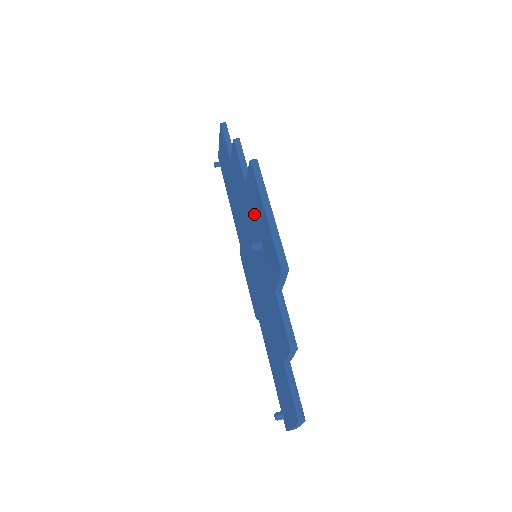
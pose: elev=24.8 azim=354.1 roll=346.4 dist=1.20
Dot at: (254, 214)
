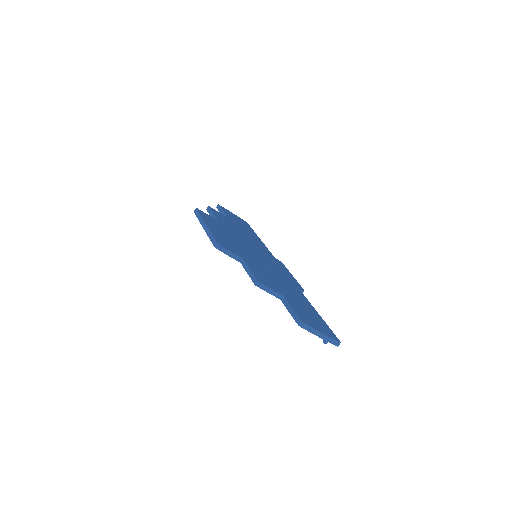
Dot at: occluded
